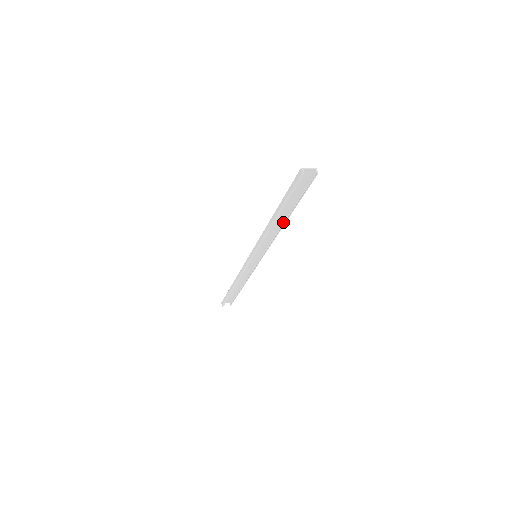
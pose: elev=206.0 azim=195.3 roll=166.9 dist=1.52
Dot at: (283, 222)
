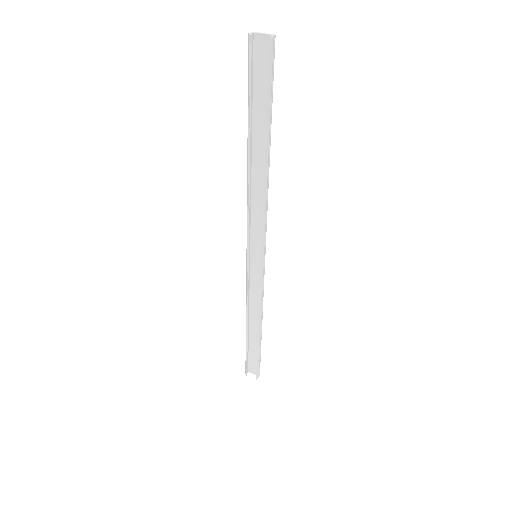
Dot at: (265, 170)
